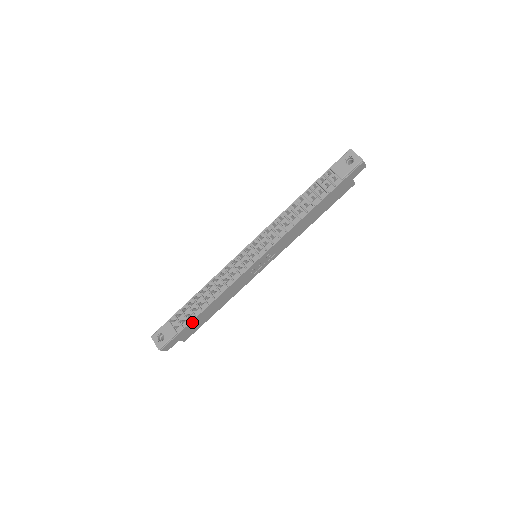
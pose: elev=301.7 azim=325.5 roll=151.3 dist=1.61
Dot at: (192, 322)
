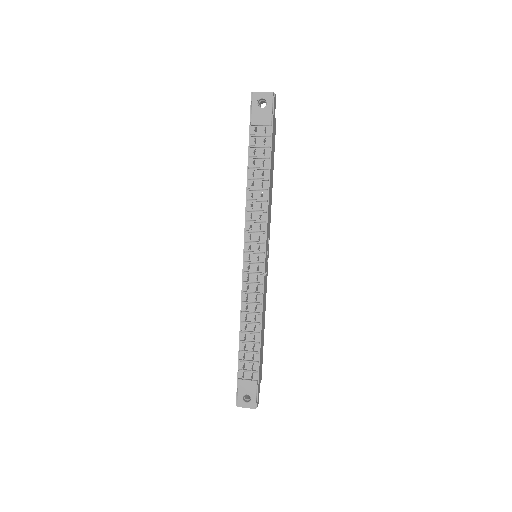
Dot at: (259, 360)
